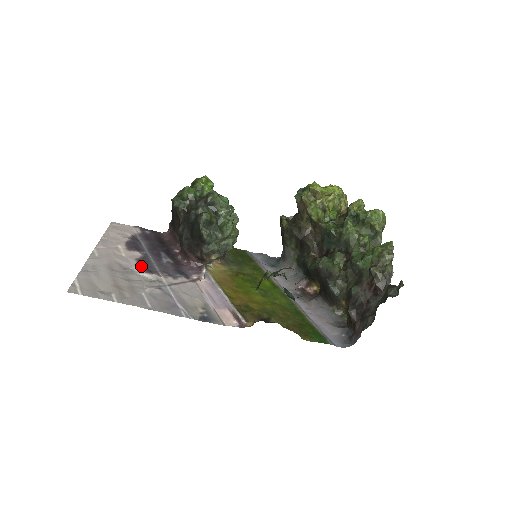
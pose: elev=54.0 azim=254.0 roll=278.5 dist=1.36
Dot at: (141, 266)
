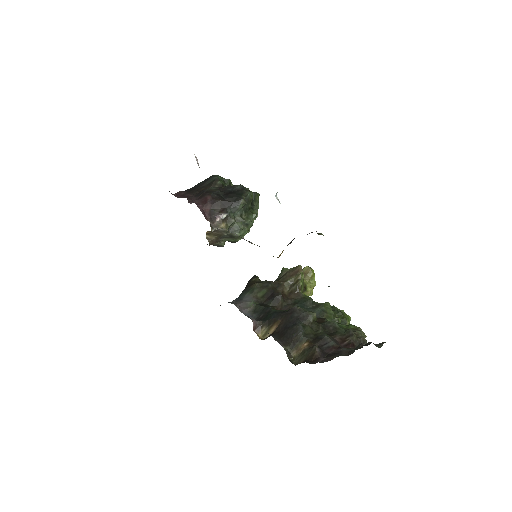
Dot at: occluded
